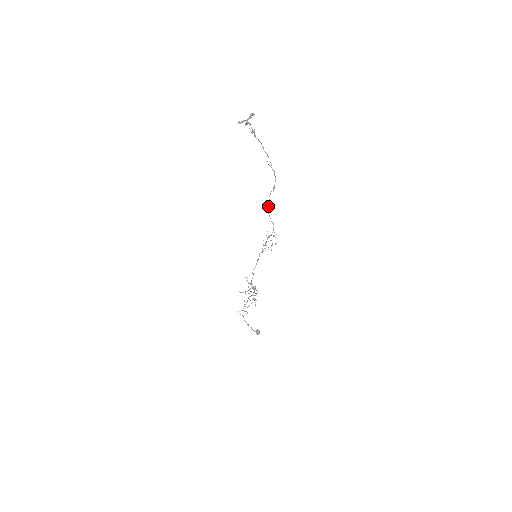
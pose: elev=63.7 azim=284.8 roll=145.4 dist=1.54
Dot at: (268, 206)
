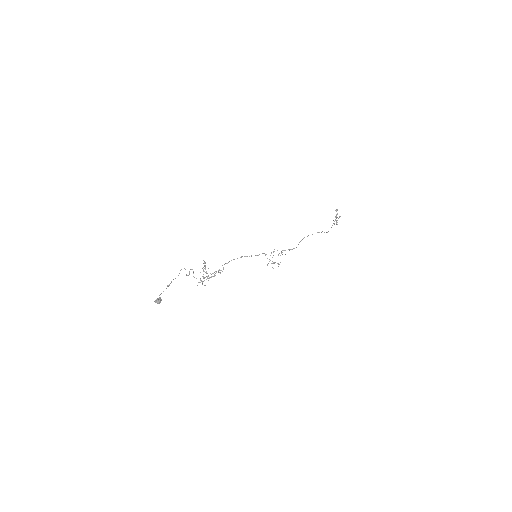
Dot at: occluded
